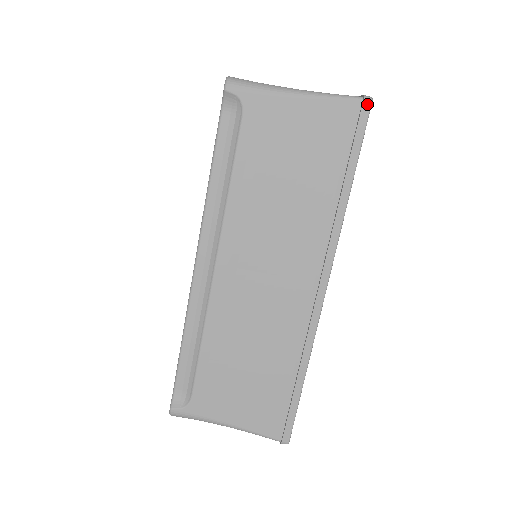
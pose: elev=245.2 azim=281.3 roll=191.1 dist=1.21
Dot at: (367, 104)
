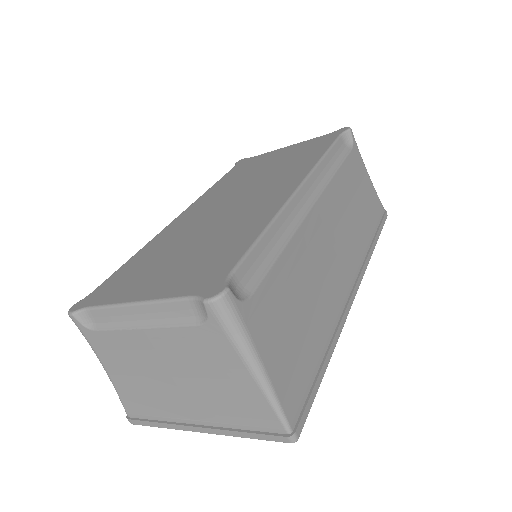
Dot at: occluded
